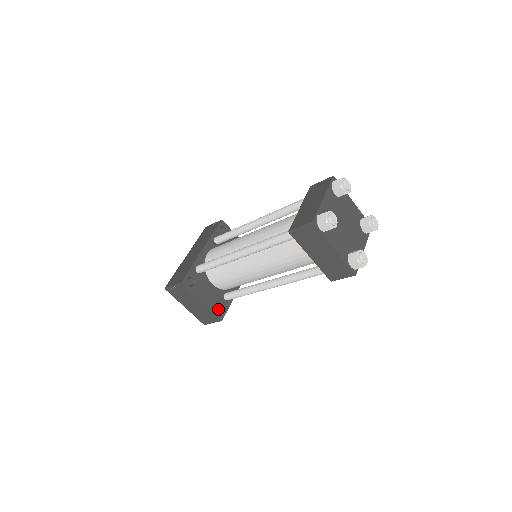
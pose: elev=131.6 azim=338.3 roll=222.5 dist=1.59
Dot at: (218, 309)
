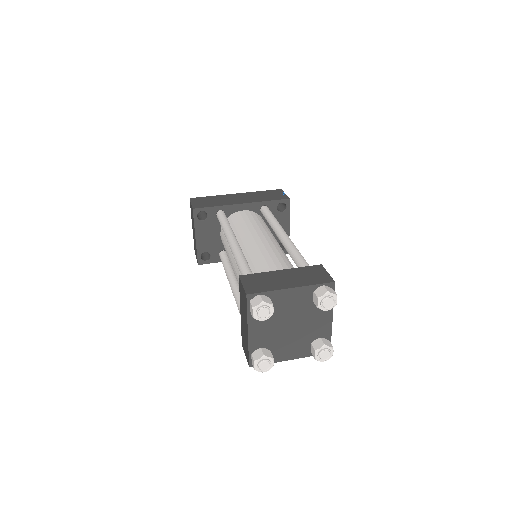
Dot at: (209, 254)
